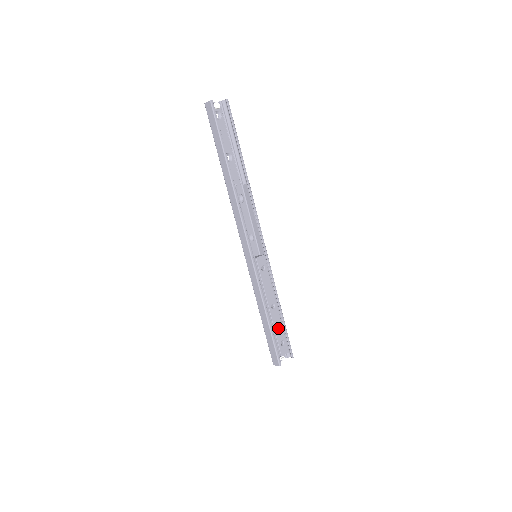
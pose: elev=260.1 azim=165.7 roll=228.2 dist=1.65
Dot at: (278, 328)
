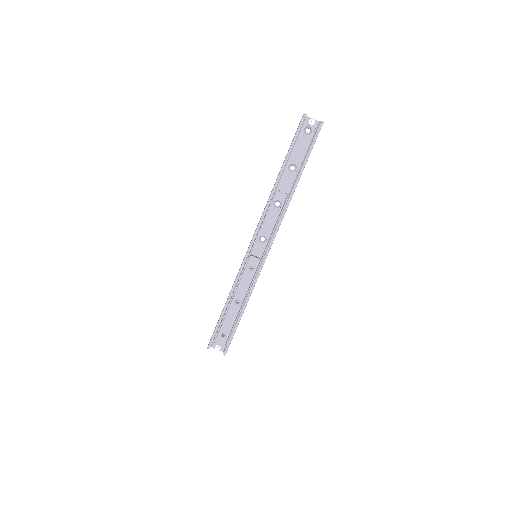
Dot at: (228, 321)
